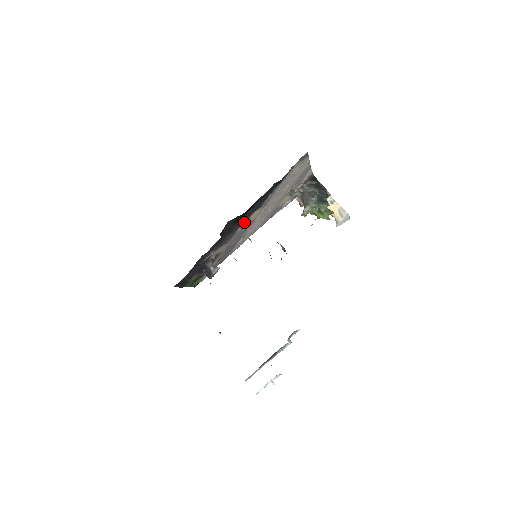
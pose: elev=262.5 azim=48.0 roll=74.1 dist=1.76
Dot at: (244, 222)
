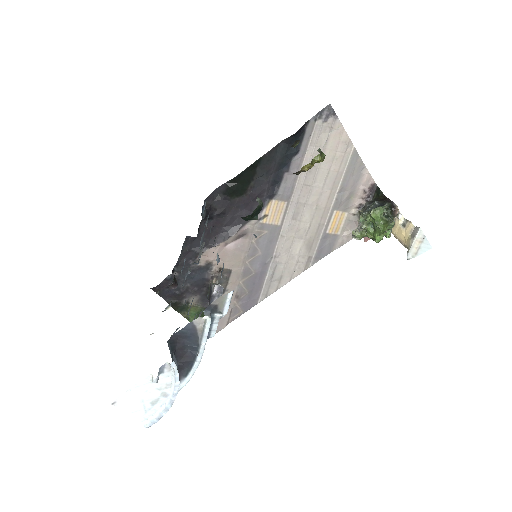
Dot at: occluded
